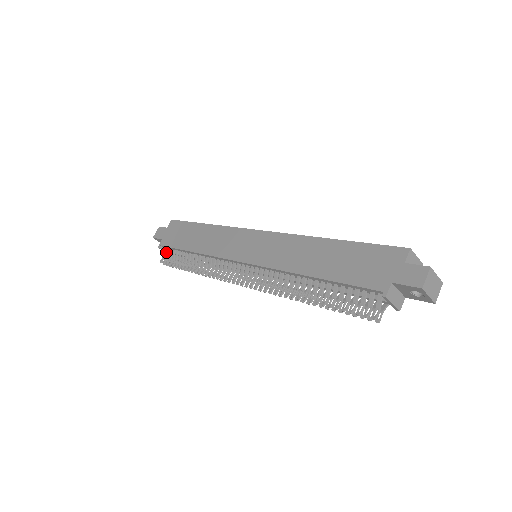
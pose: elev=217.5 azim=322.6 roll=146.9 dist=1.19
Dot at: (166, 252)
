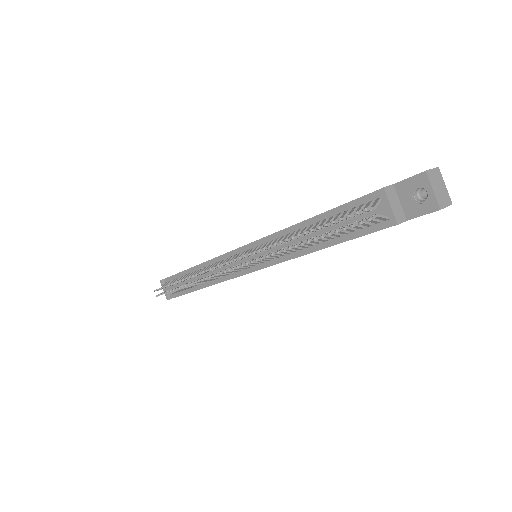
Dot at: (165, 289)
